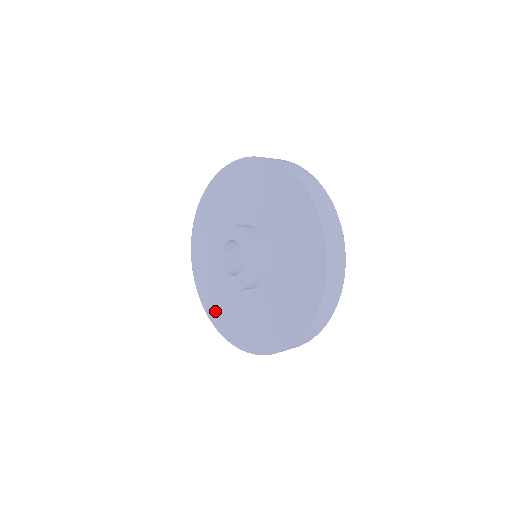
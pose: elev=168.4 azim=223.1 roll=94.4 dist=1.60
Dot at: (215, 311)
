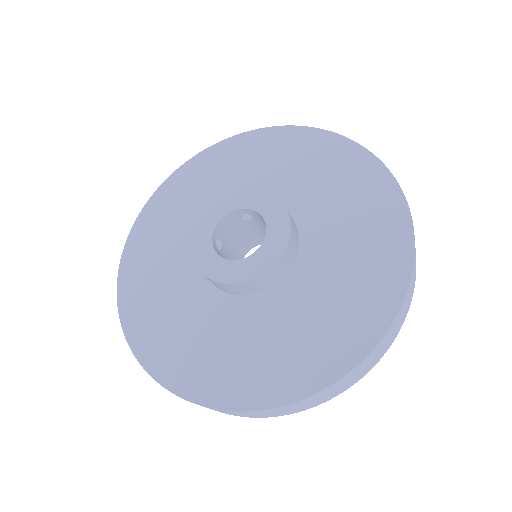
Dot at: (167, 356)
